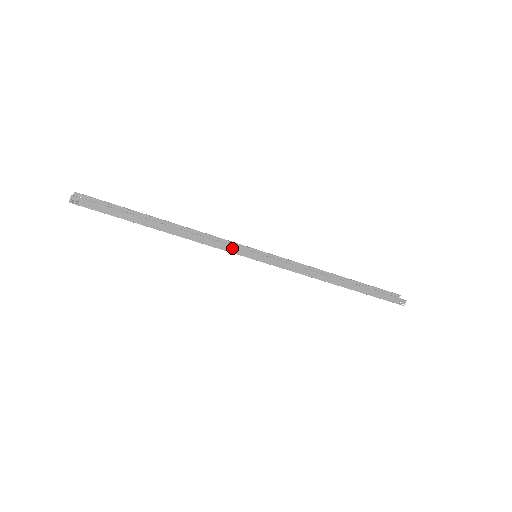
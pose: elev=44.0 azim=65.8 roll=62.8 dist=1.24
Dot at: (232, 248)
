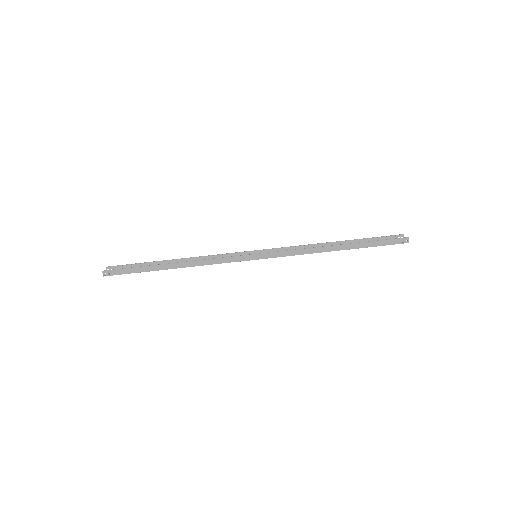
Dot at: (232, 259)
